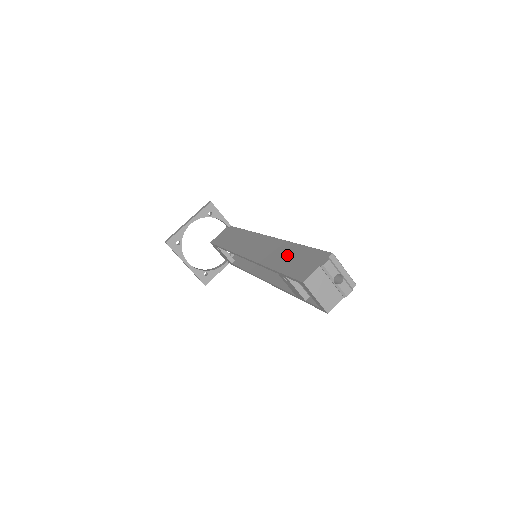
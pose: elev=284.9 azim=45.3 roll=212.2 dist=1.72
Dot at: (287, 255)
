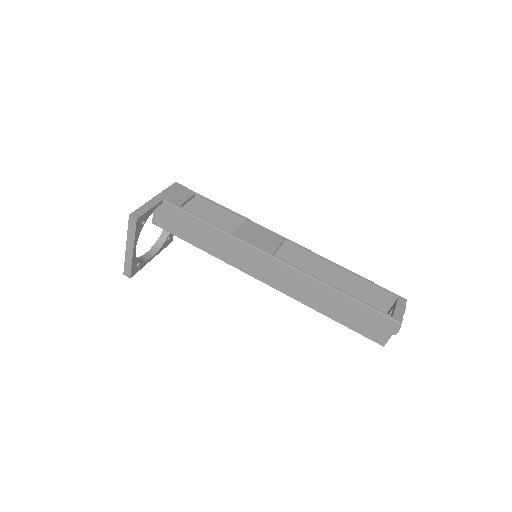
Dot at: (335, 305)
